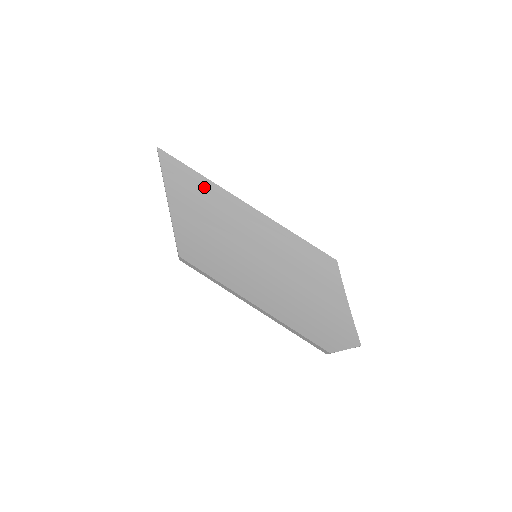
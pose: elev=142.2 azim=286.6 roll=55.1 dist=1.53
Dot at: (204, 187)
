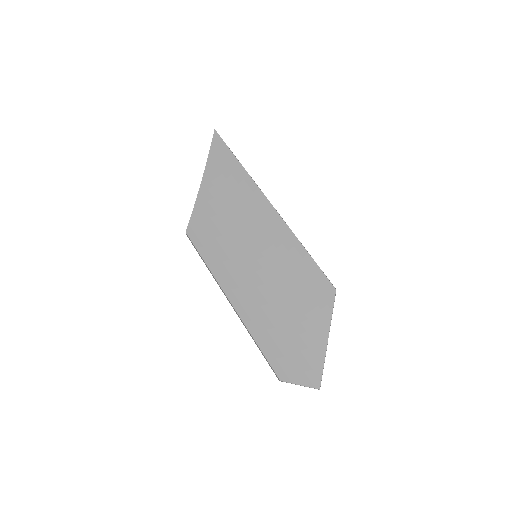
Dot at: (238, 176)
